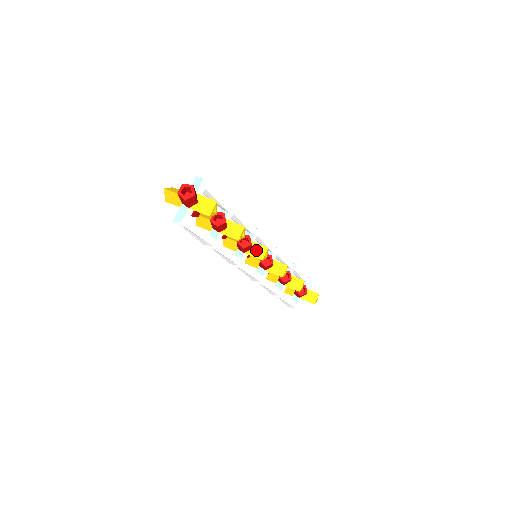
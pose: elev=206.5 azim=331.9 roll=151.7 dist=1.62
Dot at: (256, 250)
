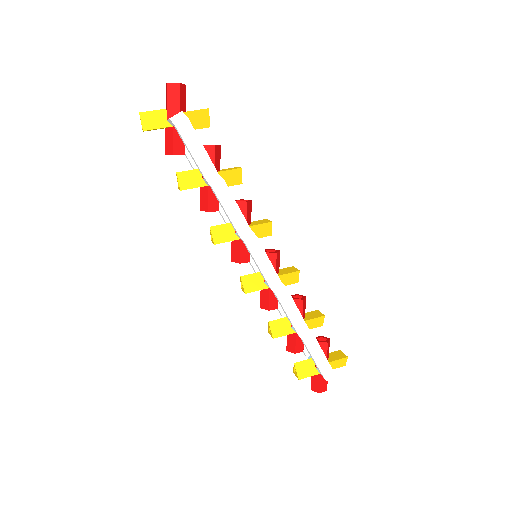
Dot at: (257, 222)
